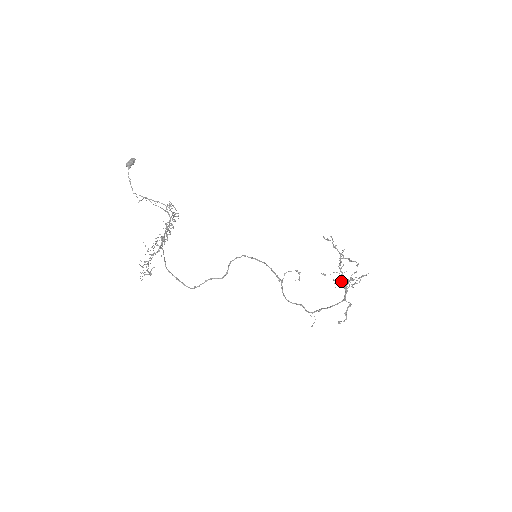
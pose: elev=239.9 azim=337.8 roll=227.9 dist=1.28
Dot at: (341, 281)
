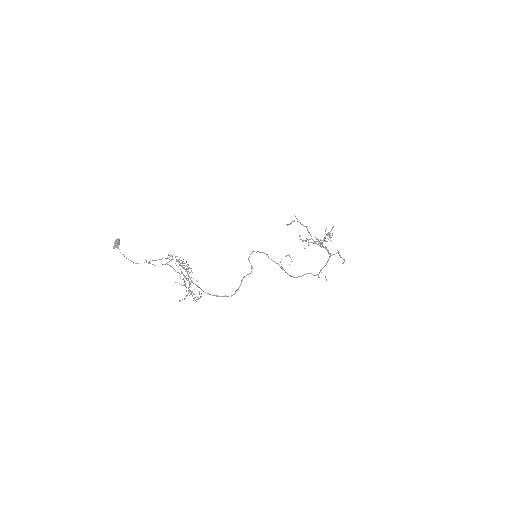
Dot at: occluded
